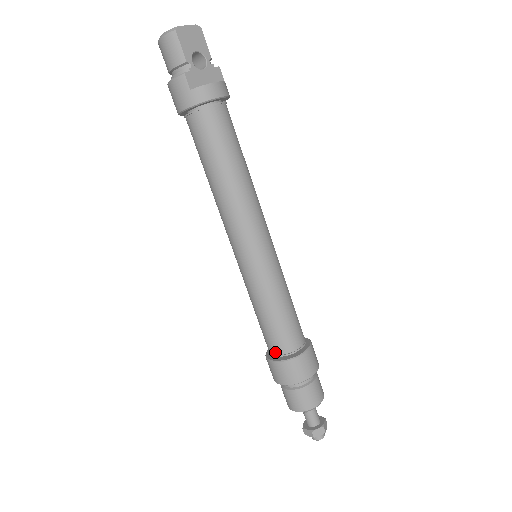
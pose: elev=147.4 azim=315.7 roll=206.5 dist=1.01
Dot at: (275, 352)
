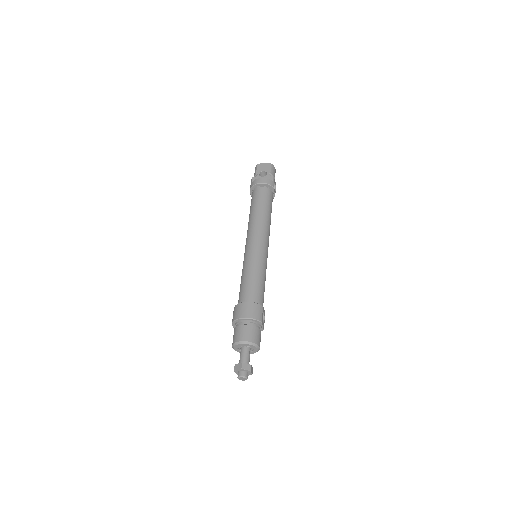
Dot at: occluded
